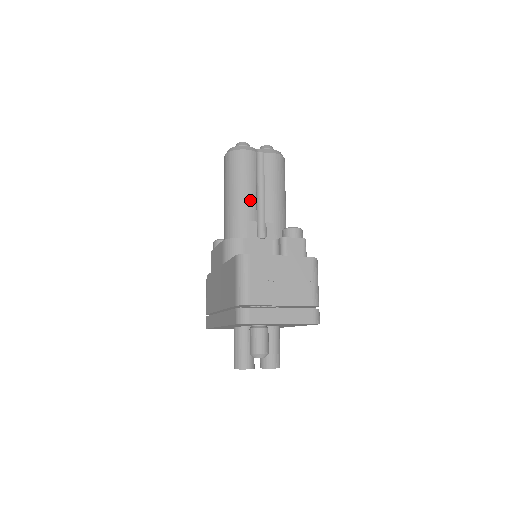
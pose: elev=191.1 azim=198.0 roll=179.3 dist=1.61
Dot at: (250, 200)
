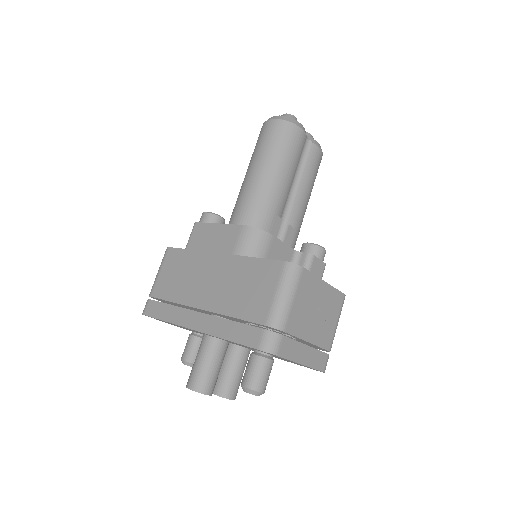
Dot at: (285, 190)
